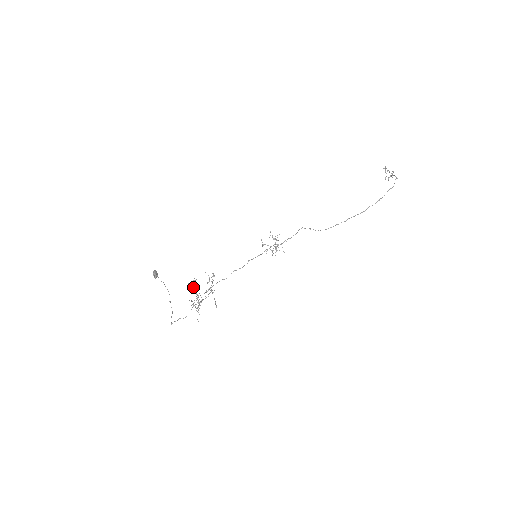
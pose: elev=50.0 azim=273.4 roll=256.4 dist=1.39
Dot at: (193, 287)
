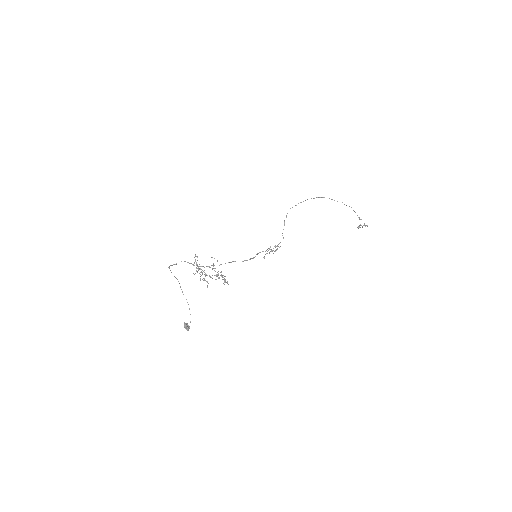
Dot at: occluded
